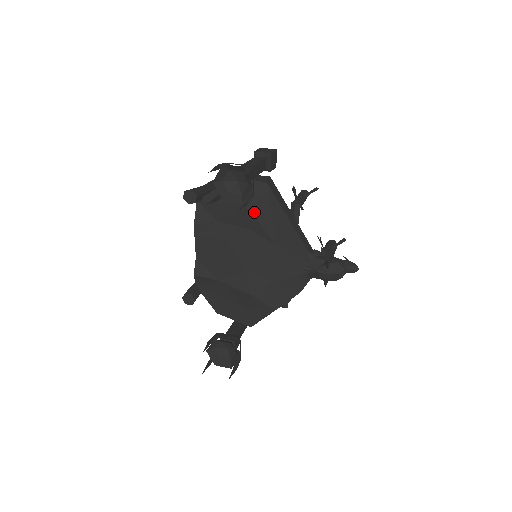
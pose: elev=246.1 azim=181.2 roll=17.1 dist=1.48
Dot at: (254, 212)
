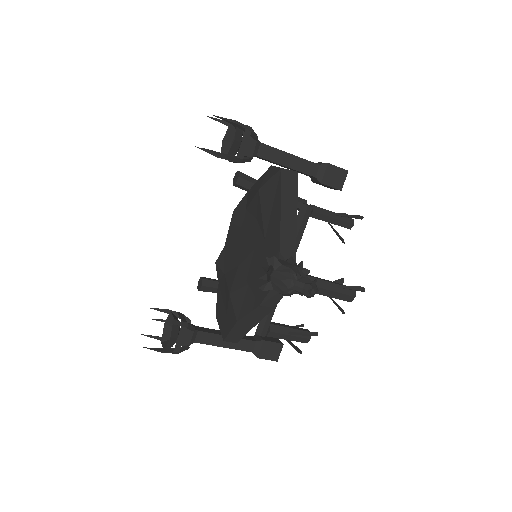
Dot at: (262, 198)
